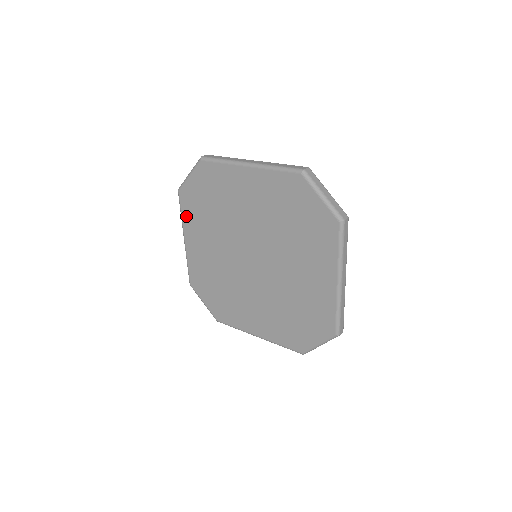
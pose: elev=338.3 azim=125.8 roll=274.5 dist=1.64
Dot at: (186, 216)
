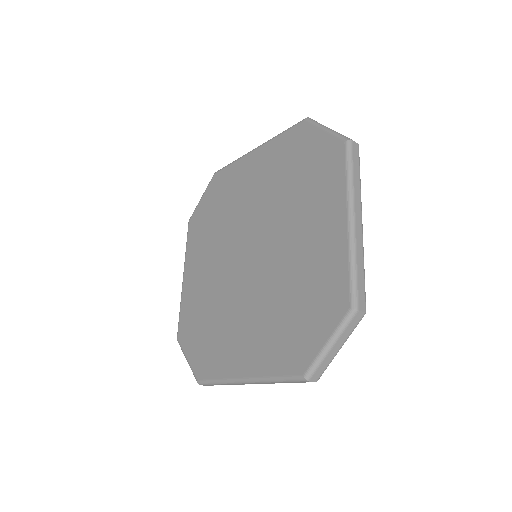
Dot at: (190, 245)
